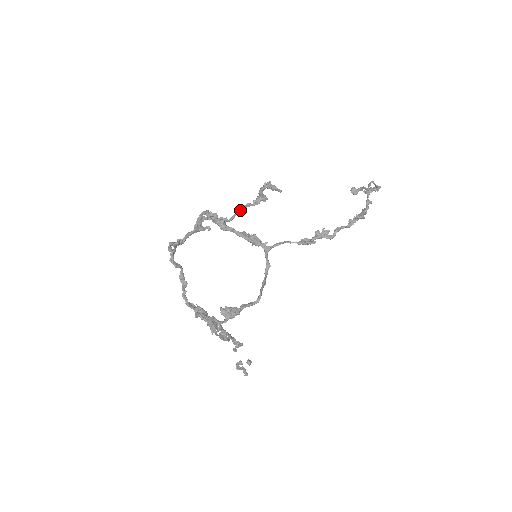
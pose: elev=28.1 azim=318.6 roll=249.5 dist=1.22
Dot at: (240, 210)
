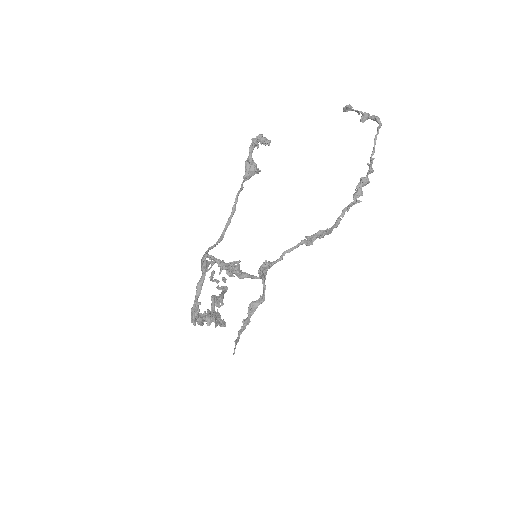
Dot at: (235, 207)
